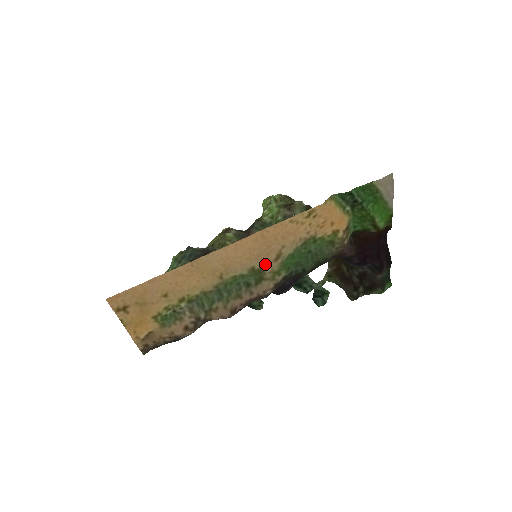
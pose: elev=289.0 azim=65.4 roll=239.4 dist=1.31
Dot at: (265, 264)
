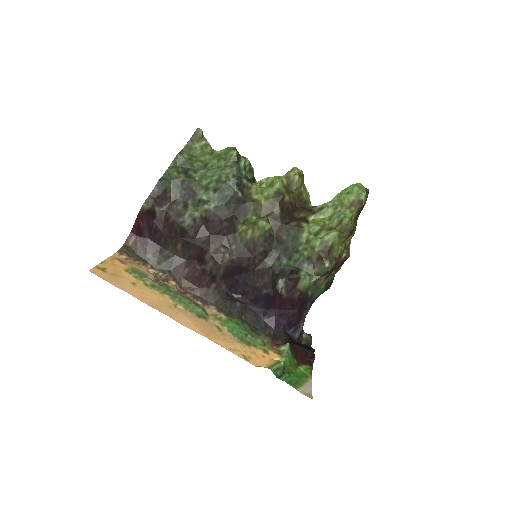
Dot at: (209, 322)
